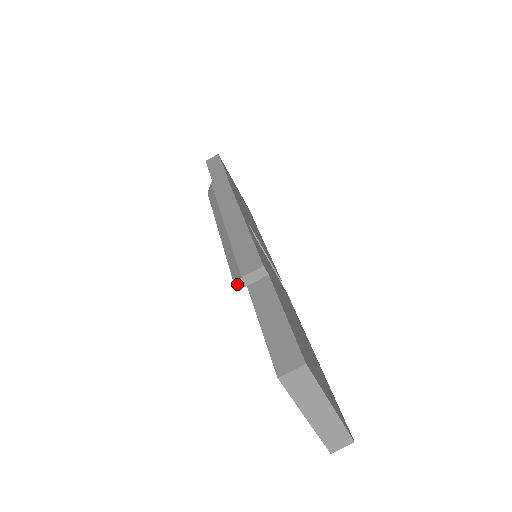
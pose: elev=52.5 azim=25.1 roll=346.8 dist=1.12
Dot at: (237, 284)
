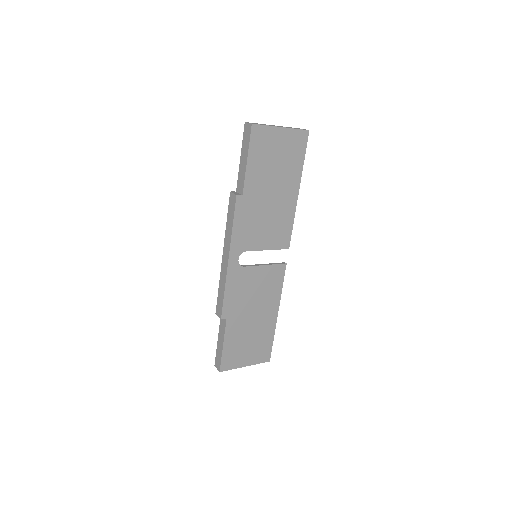
Dot at: occluded
